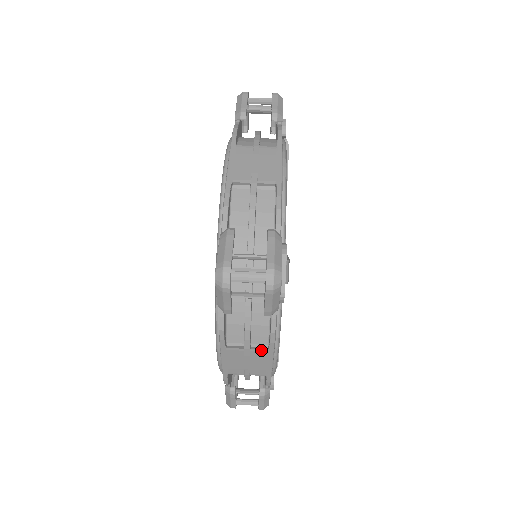
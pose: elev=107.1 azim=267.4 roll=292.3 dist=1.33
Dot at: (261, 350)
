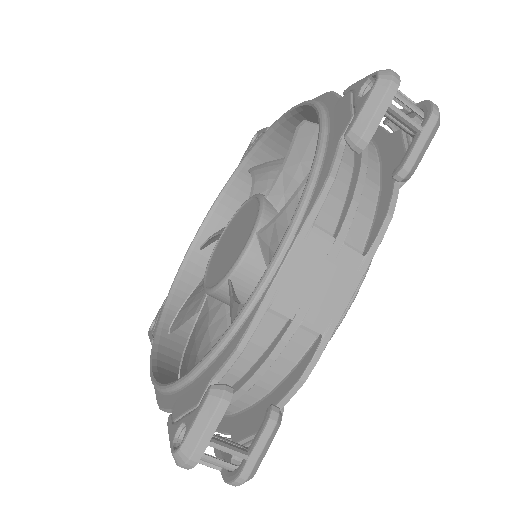
Dot at: occluded
